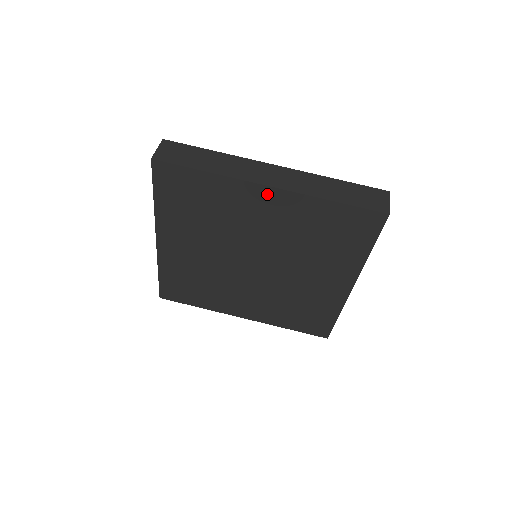
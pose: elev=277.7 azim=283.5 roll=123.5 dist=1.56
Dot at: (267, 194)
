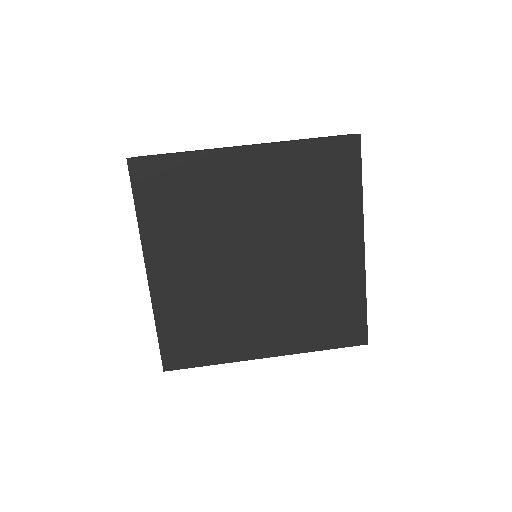
Dot at: (246, 157)
